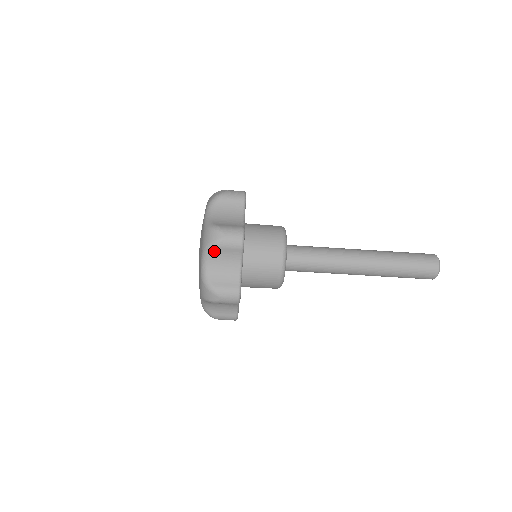
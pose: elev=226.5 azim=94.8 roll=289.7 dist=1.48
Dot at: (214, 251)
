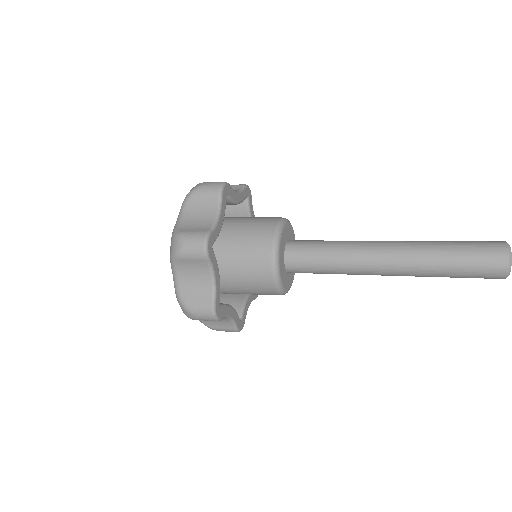
Dot at: occluded
